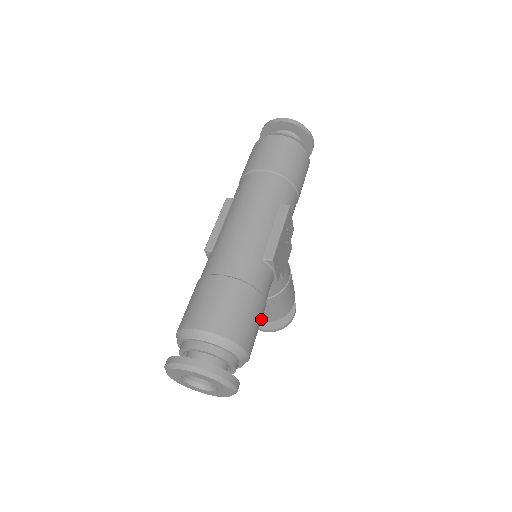
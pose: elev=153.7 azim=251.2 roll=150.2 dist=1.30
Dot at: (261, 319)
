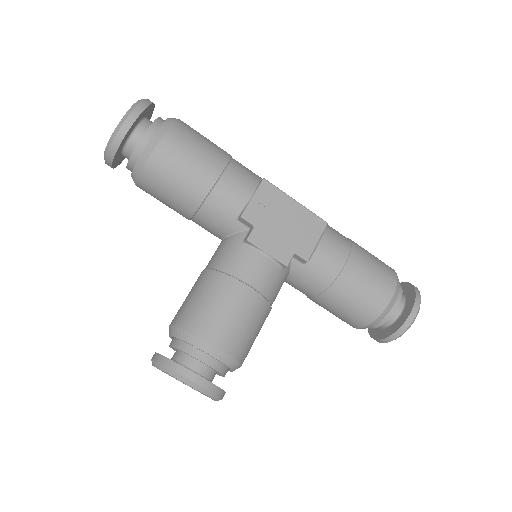
Dot at: (200, 171)
